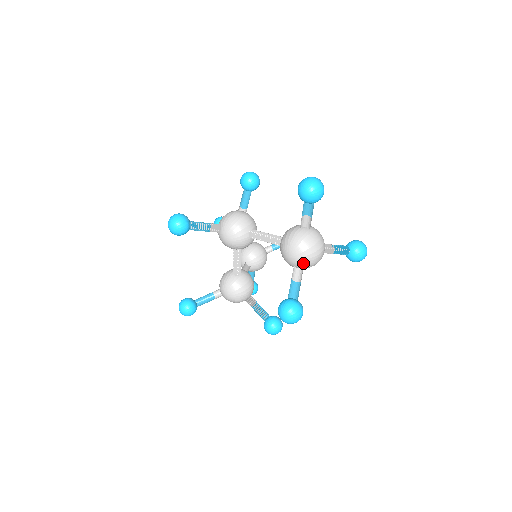
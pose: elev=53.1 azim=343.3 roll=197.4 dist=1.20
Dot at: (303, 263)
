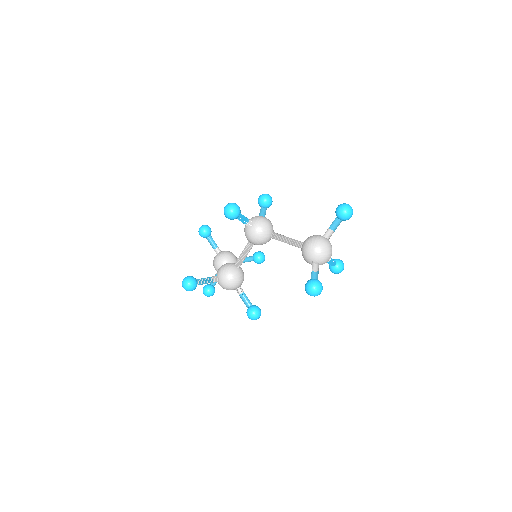
Dot at: (321, 260)
